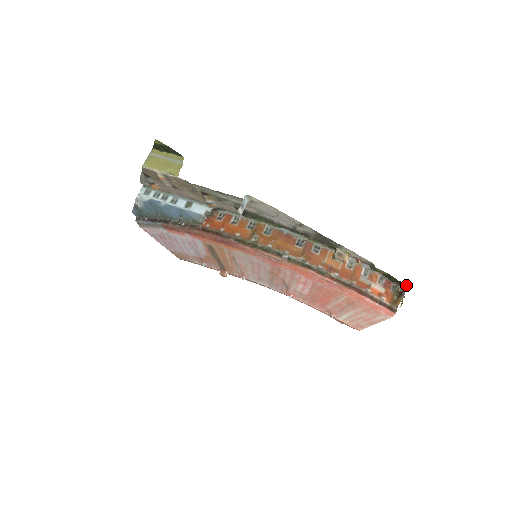
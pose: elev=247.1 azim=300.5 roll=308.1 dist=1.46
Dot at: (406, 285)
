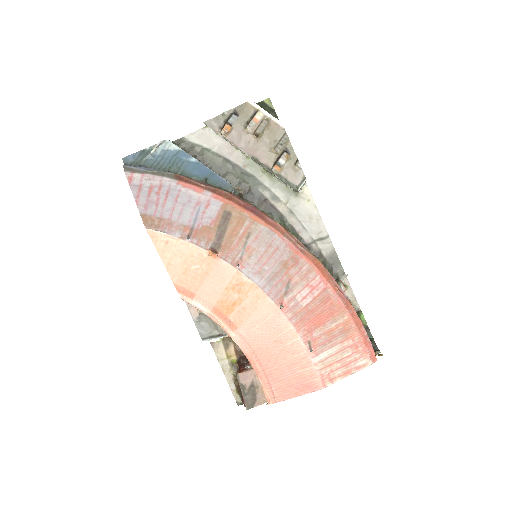
Dot at: (376, 347)
